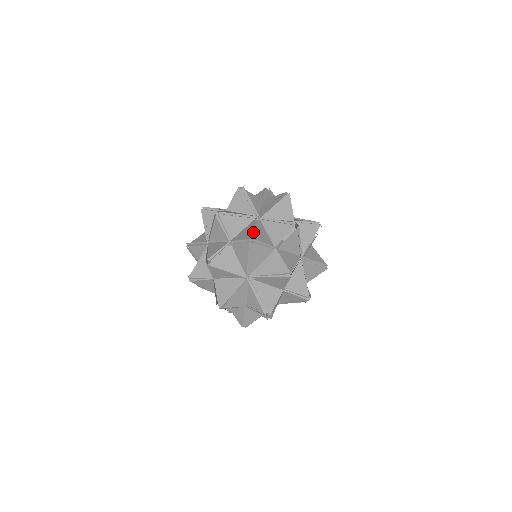
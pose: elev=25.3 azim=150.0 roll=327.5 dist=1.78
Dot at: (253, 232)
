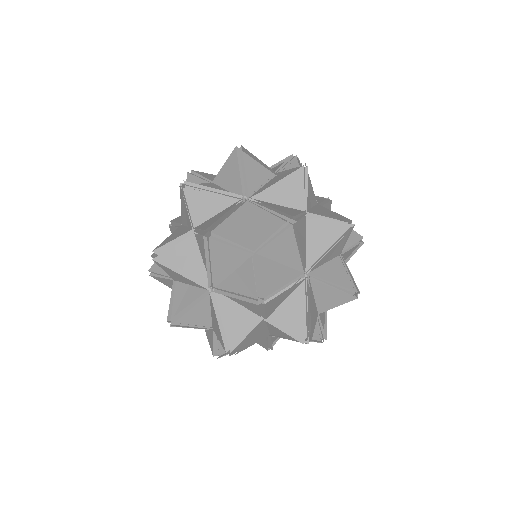
Dot at: (335, 217)
